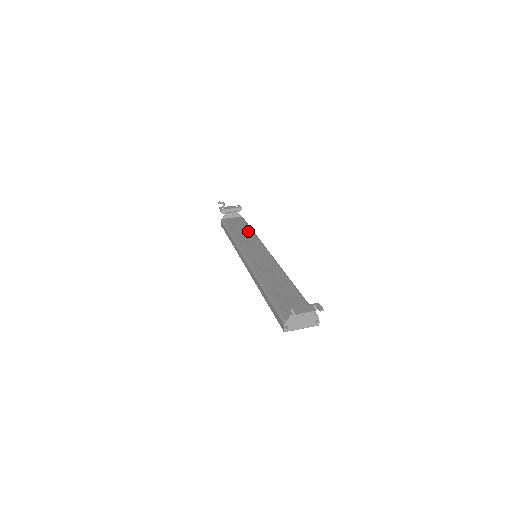
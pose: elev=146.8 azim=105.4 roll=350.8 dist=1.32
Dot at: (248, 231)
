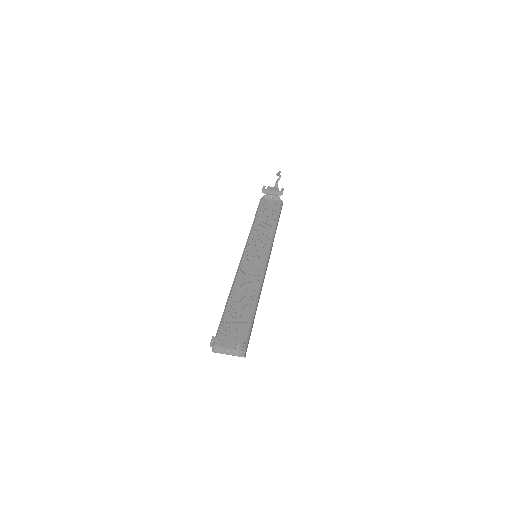
Dot at: (271, 223)
